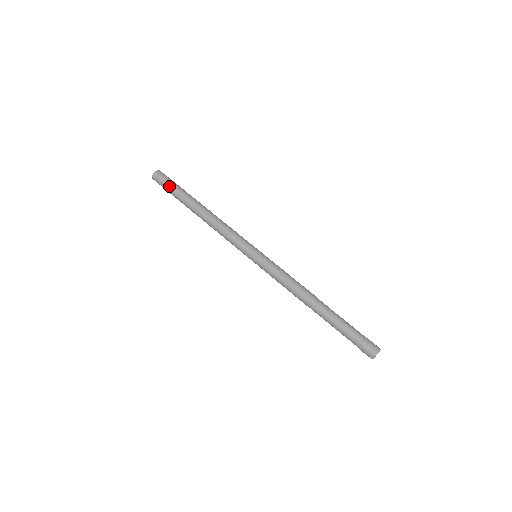
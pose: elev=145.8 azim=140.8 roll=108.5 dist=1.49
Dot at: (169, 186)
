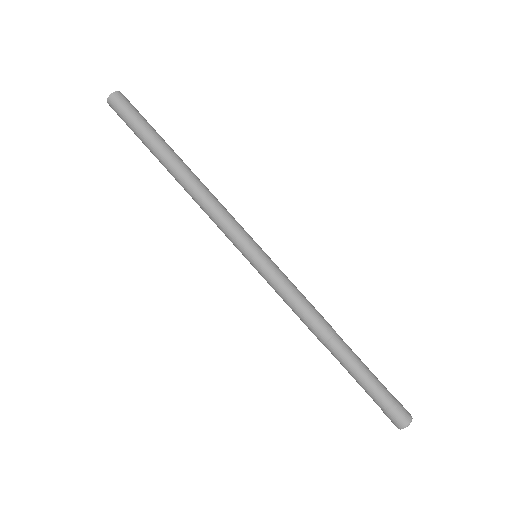
Dot at: (137, 118)
